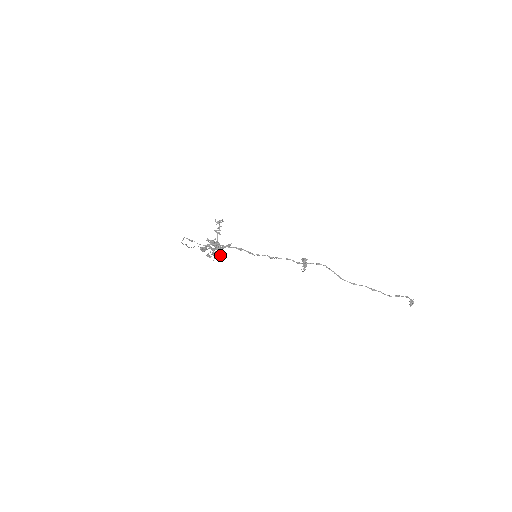
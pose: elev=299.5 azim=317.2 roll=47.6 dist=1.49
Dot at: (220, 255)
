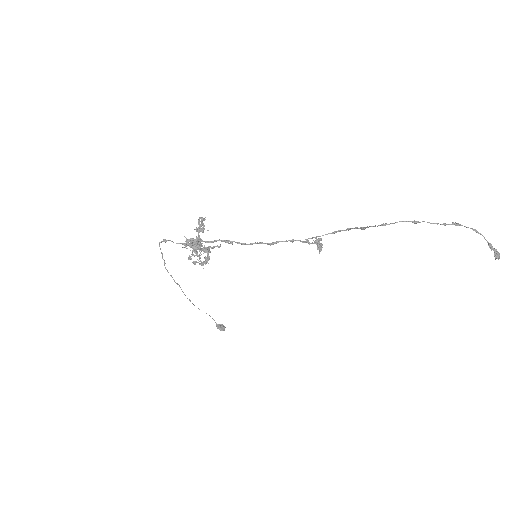
Dot at: (206, 257)
